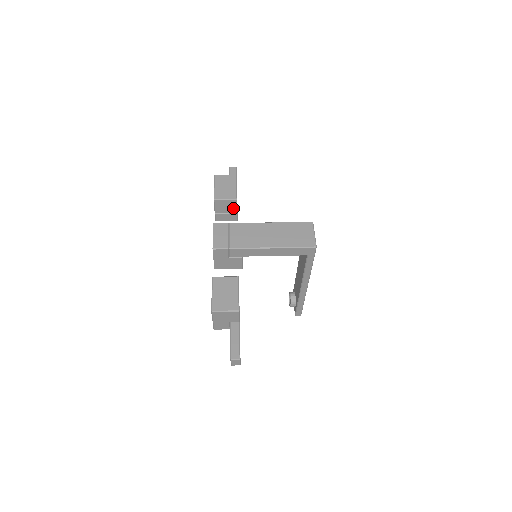
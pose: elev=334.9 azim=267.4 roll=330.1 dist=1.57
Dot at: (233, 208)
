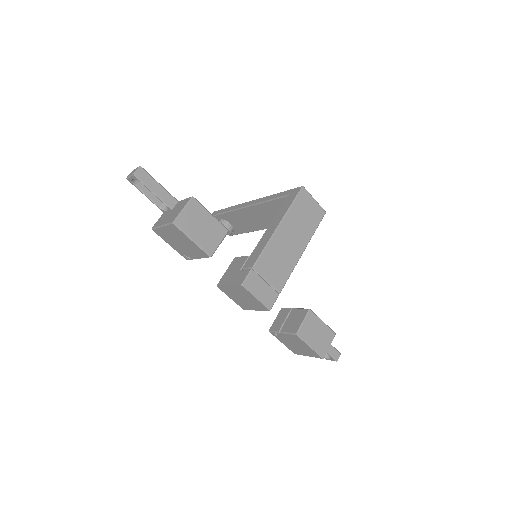
Dot at: occluded
